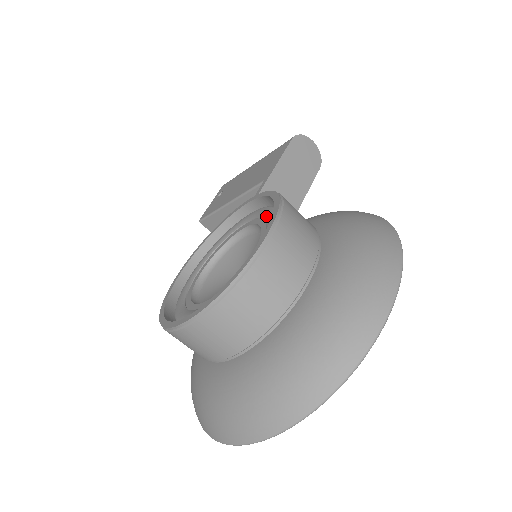
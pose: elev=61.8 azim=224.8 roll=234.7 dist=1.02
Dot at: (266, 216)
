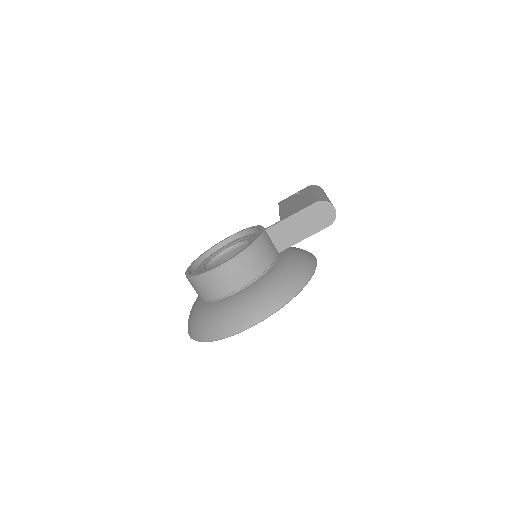
Dot at: occluded
